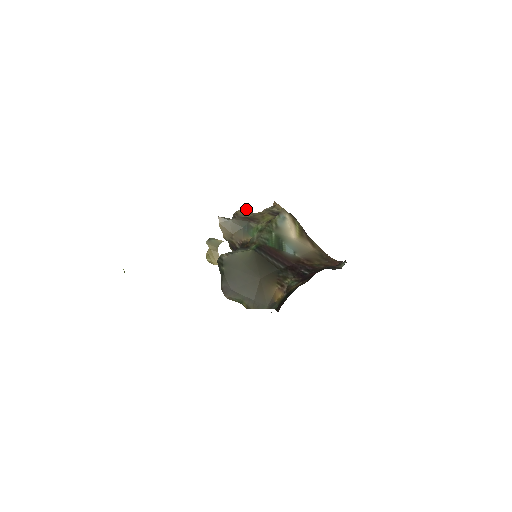
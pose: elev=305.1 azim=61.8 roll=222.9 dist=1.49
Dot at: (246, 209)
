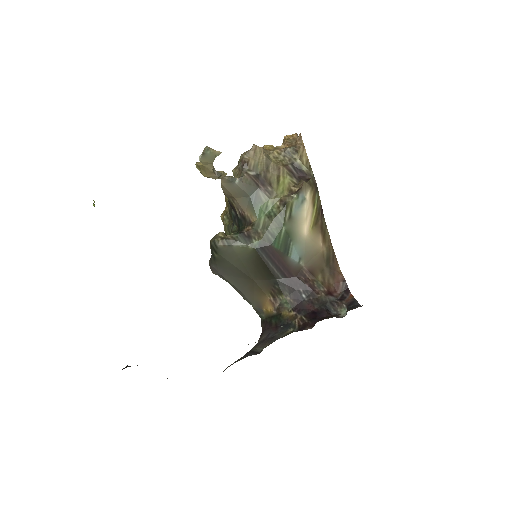
Dot at: (260, 151)
